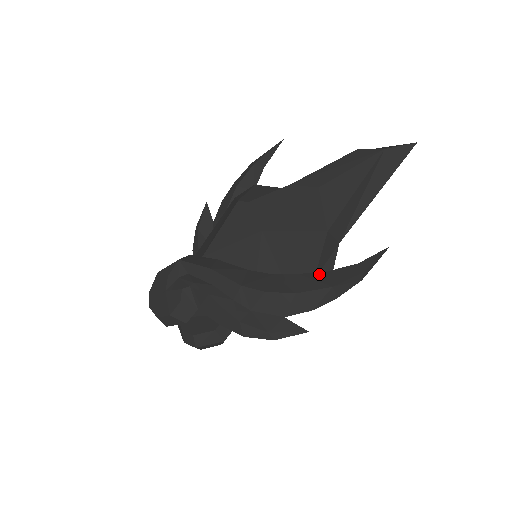
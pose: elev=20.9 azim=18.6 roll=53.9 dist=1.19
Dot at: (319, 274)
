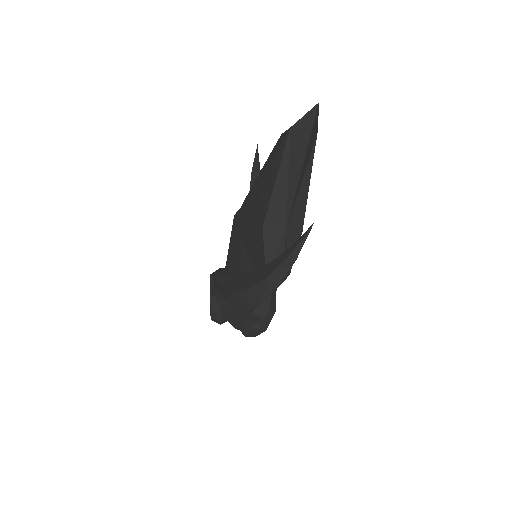
Dot at: (264, 267)
